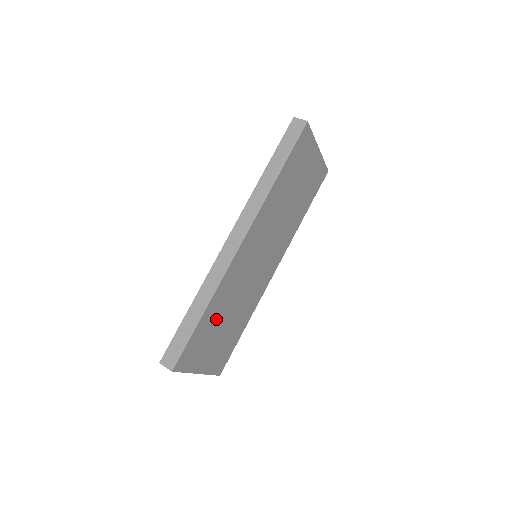
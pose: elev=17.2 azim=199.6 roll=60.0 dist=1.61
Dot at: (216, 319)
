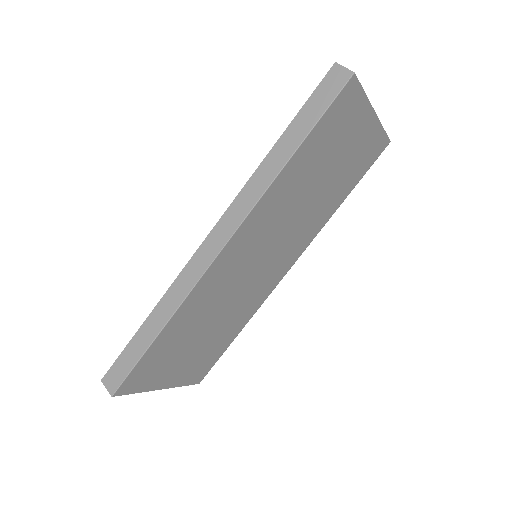
Dot at: (185, 335)
